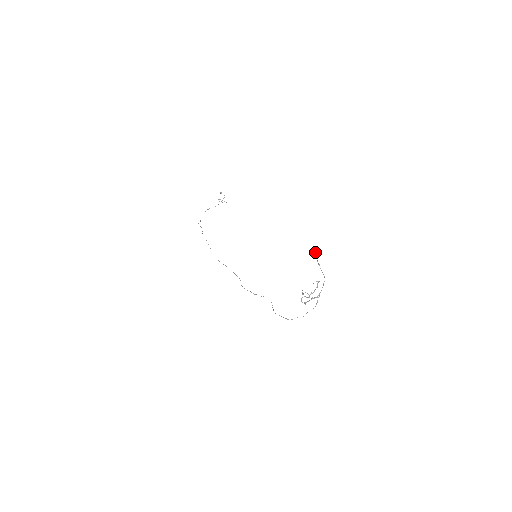
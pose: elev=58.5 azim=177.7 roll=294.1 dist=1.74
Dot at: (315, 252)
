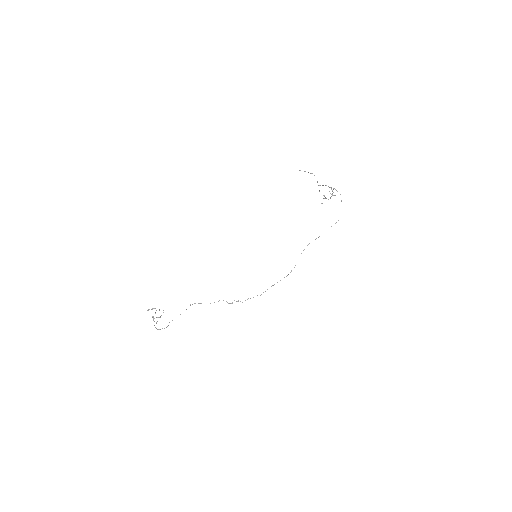
Dot at: (300, 170)
